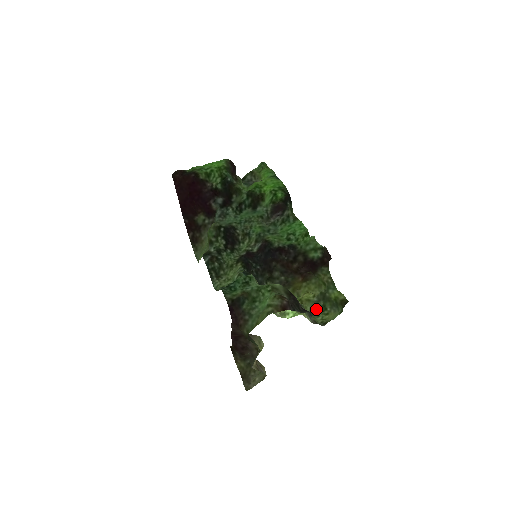
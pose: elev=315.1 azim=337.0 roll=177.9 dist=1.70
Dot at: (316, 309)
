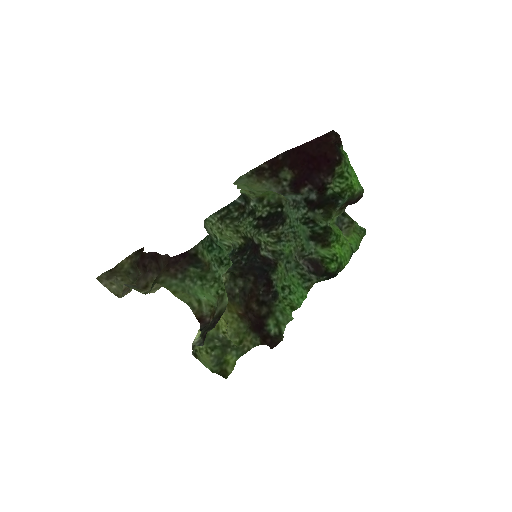
Dot at: (210, 339)
